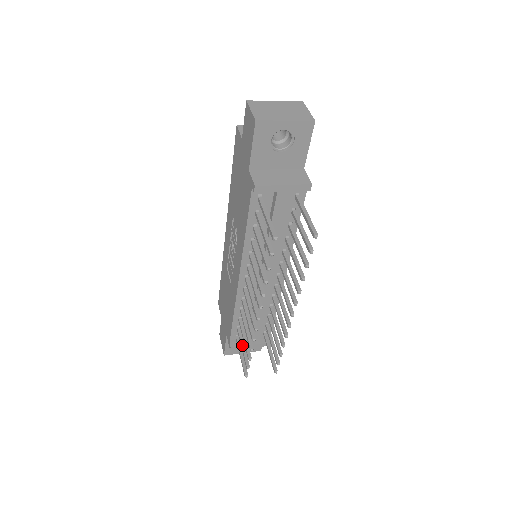
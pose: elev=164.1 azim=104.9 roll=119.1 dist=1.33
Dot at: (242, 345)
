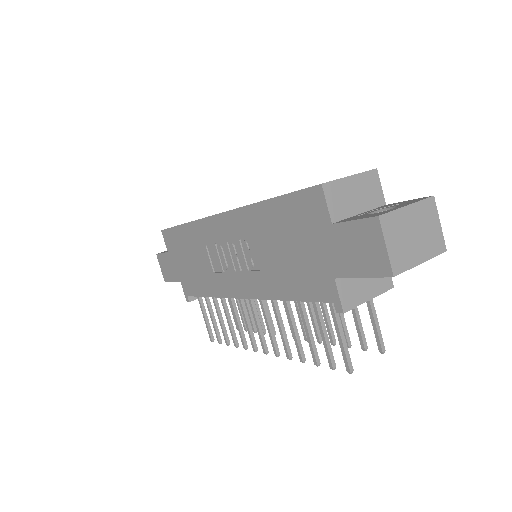
Dot at: (212, 317)
